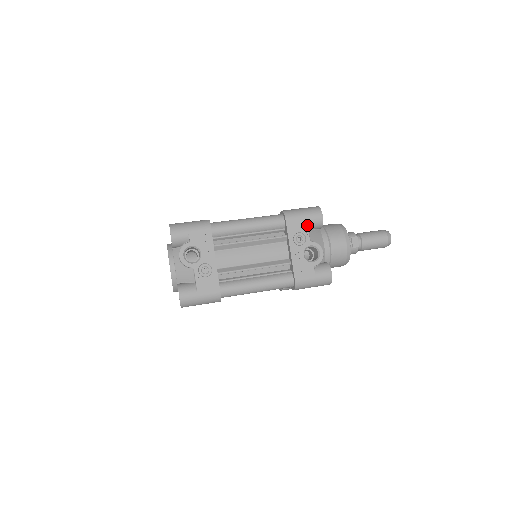
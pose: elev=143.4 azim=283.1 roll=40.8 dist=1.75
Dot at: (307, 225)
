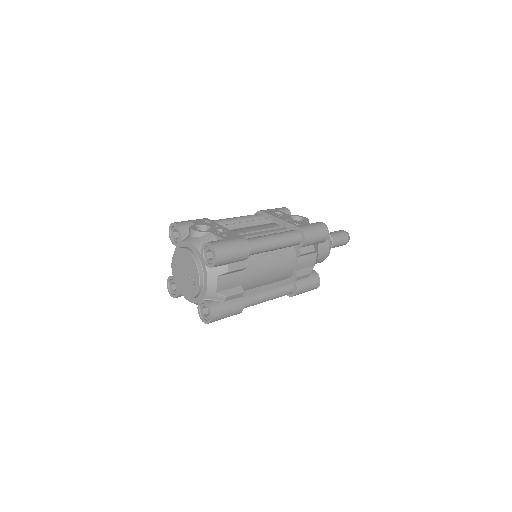
Dot at: (280, 211)
